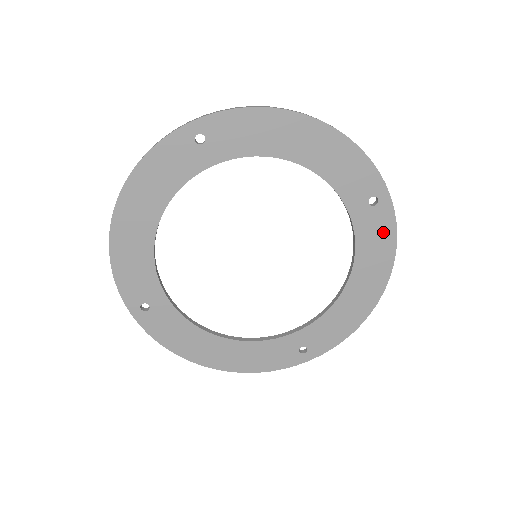
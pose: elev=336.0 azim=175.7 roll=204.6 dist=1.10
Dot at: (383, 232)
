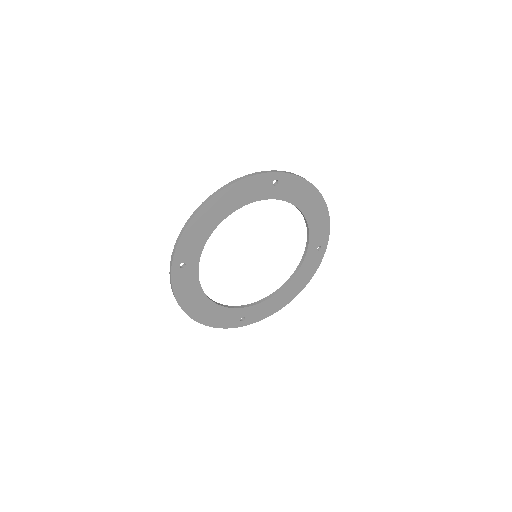
Dot at: (314, 265)
